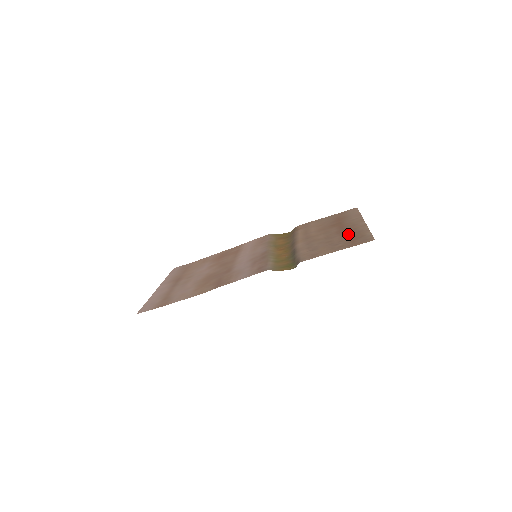
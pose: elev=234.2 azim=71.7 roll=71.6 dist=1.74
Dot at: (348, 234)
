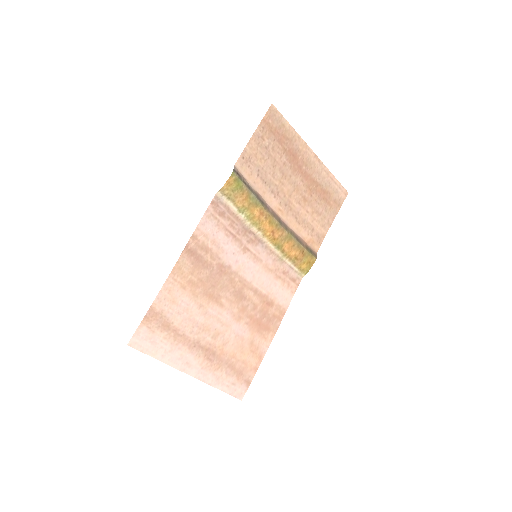
Dot at: (287, 150)
